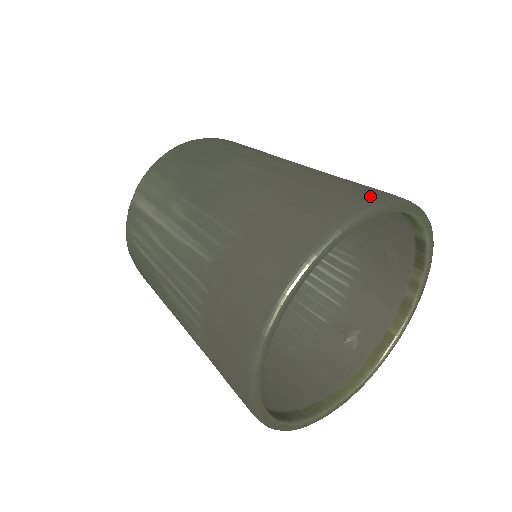
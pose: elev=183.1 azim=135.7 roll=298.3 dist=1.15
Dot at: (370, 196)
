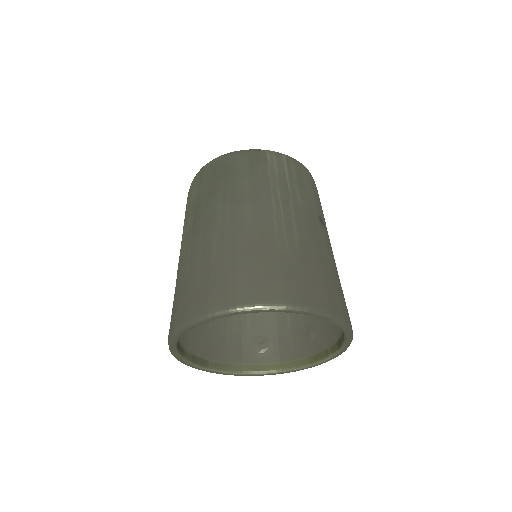
Dot at: (252, 295)
